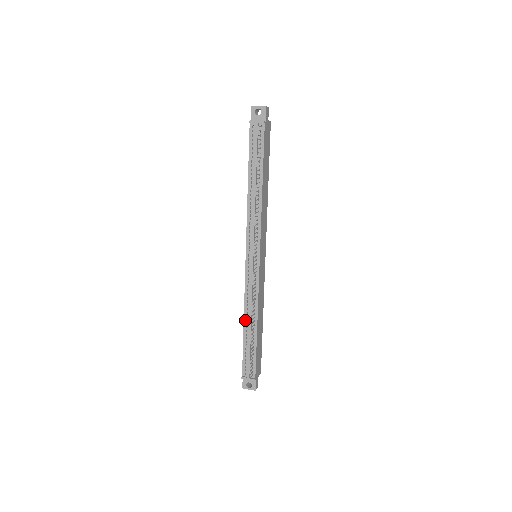
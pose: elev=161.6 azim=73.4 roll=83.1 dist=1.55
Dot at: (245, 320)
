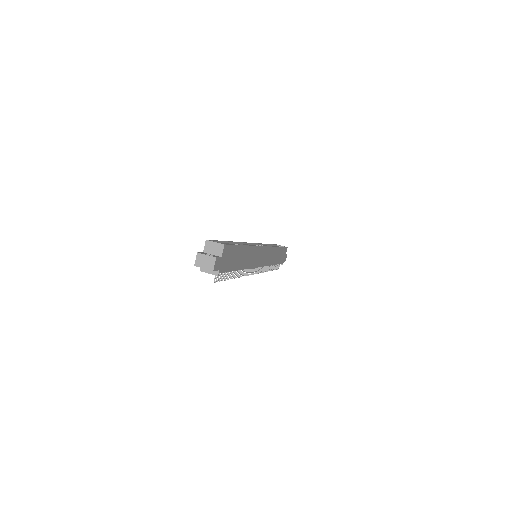
Dot at: occluded
